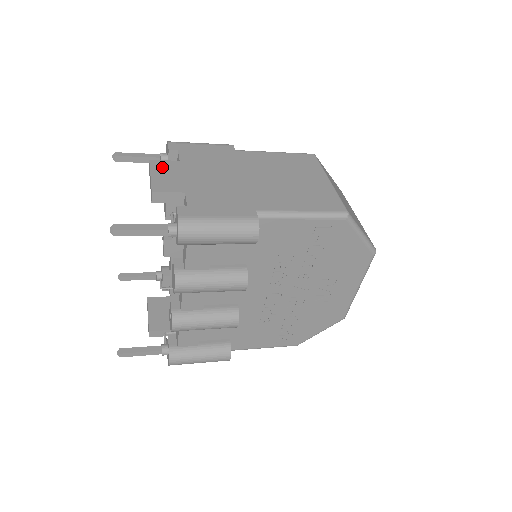
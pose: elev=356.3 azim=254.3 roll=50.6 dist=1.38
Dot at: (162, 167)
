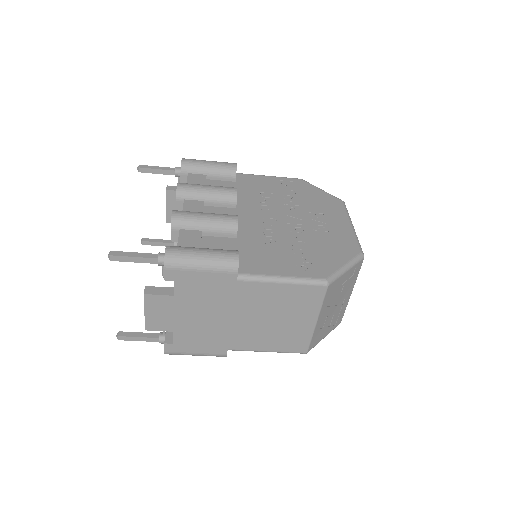
Dot at: occluded
